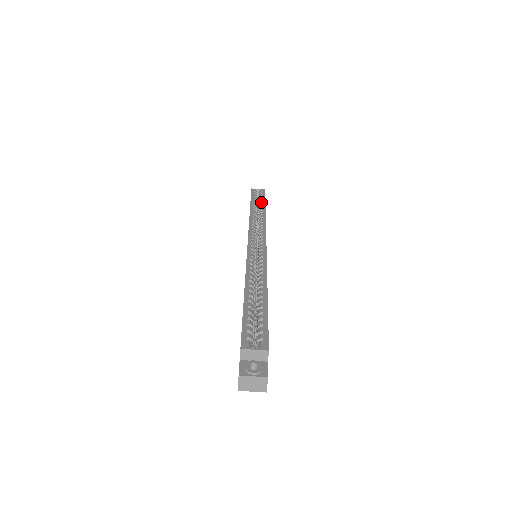
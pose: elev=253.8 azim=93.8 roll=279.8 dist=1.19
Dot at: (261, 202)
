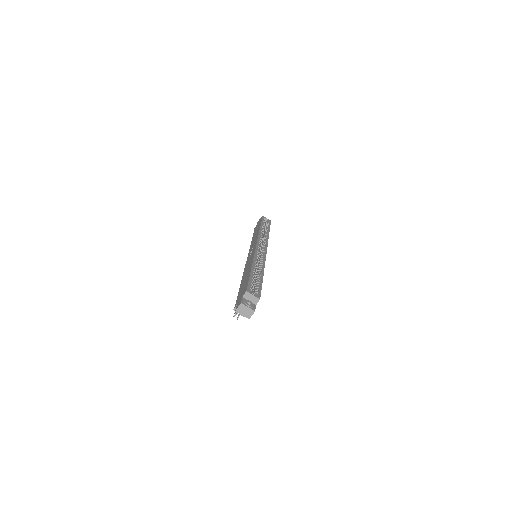
Dot at: (267, 227)
